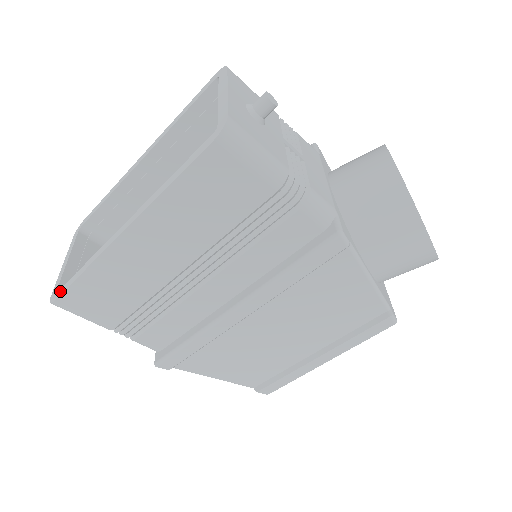
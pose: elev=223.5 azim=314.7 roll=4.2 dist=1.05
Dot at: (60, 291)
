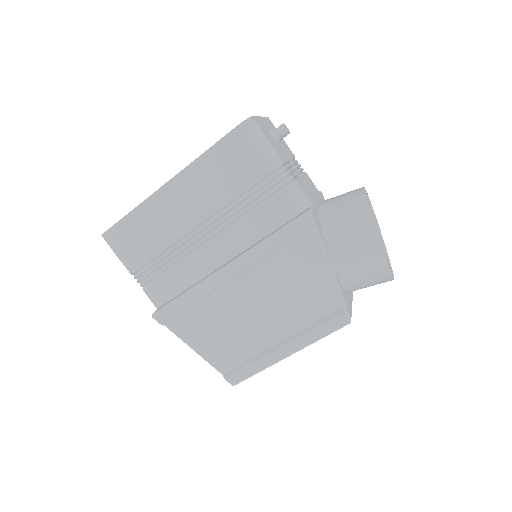
Dot at: (112, 227)
